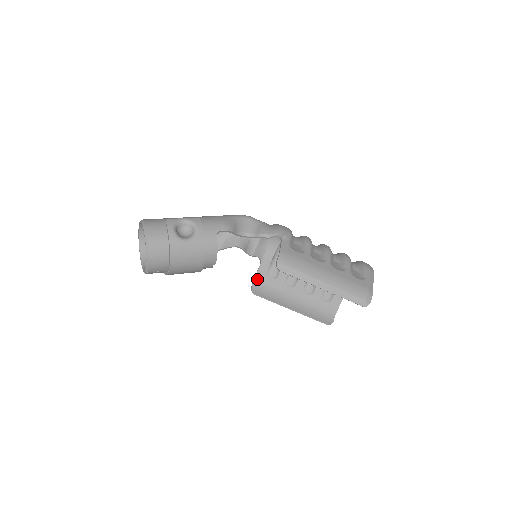
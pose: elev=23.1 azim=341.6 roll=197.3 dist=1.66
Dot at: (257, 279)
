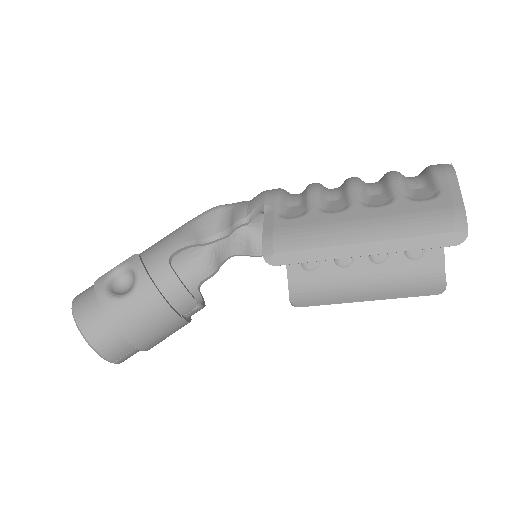
Dot at: (292, 282)
